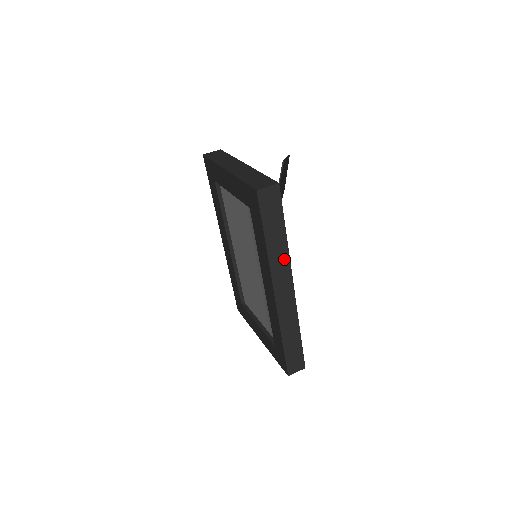
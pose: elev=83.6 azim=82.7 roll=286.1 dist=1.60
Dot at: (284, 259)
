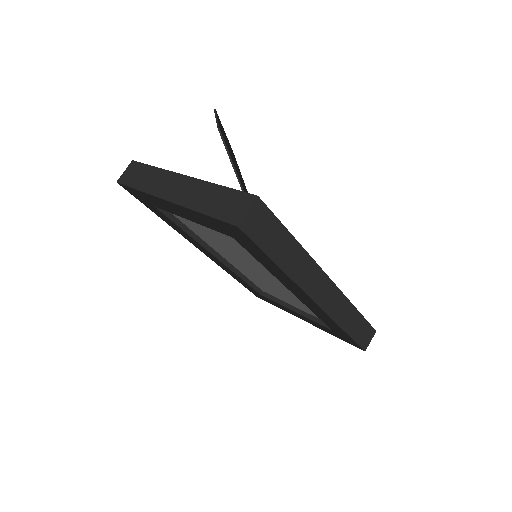
Dot at: (307, 265)
